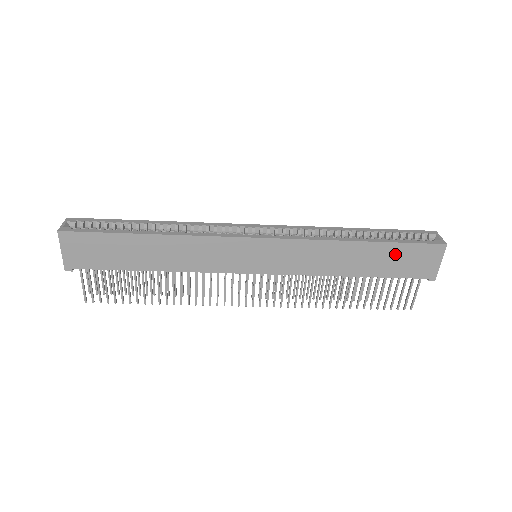
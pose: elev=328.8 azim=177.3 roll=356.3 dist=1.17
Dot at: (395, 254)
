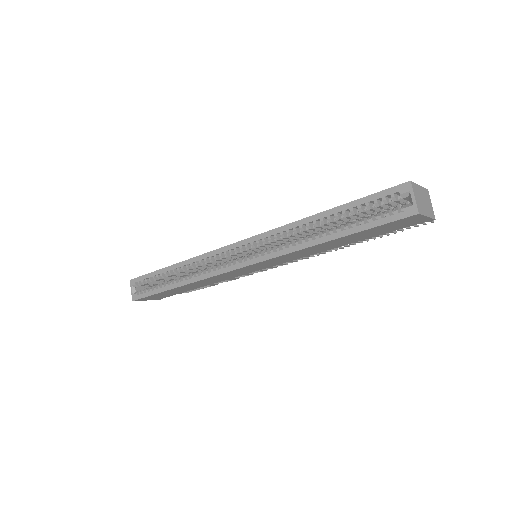
Dot at: (368, 232)
